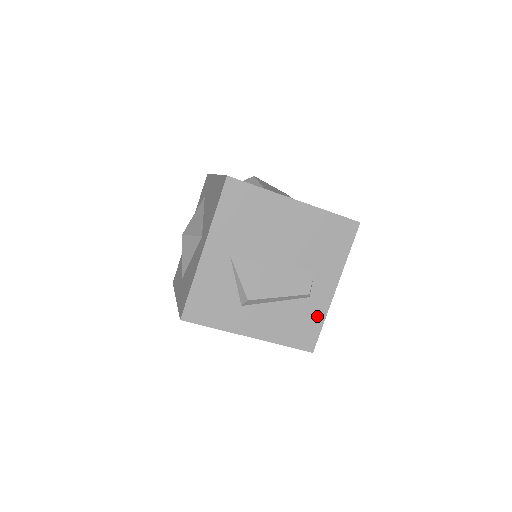
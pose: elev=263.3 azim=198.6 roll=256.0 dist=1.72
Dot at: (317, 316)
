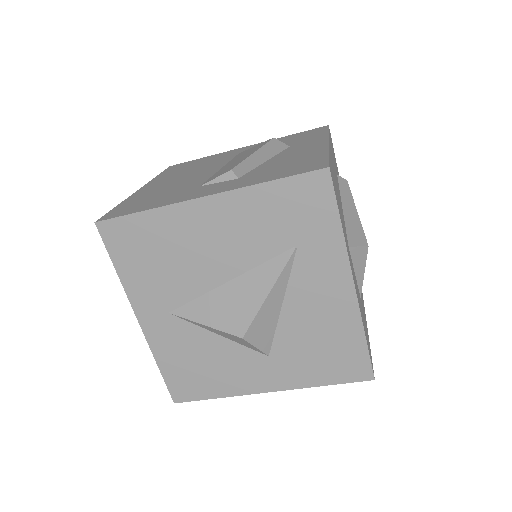
Dot at: occluded
